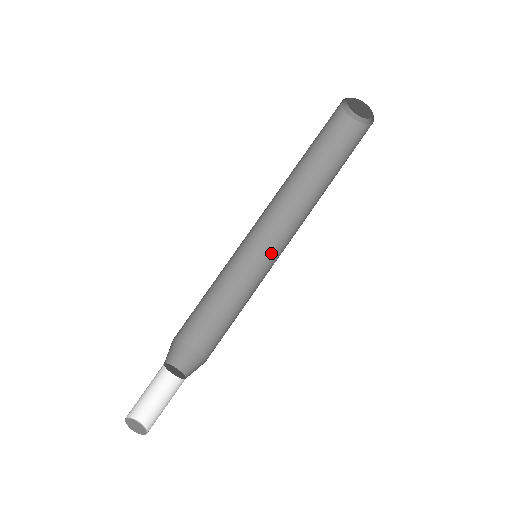
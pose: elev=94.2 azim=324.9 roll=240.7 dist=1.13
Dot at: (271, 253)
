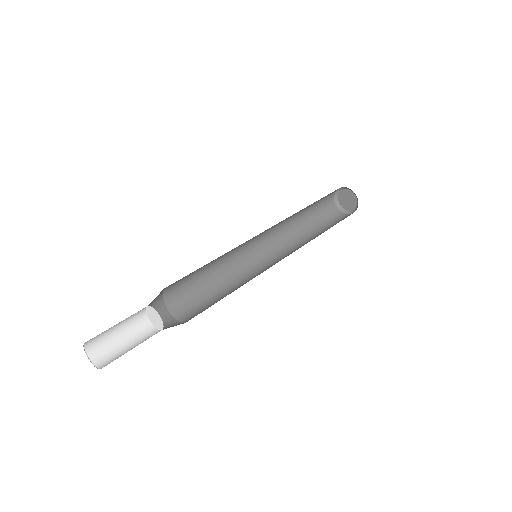
Dot at: (264, 265)
